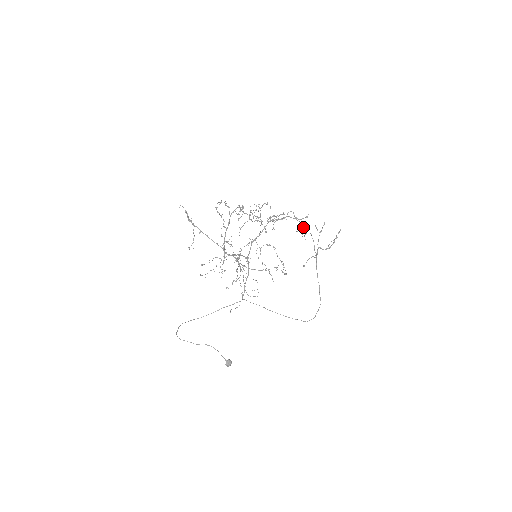
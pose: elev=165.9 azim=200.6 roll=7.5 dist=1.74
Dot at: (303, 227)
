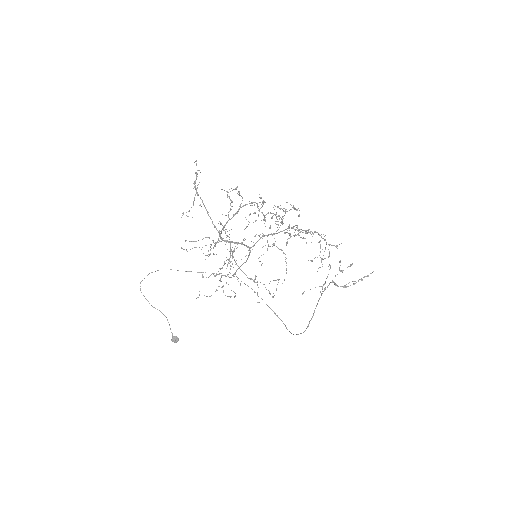
Dot at: (322, 258)
